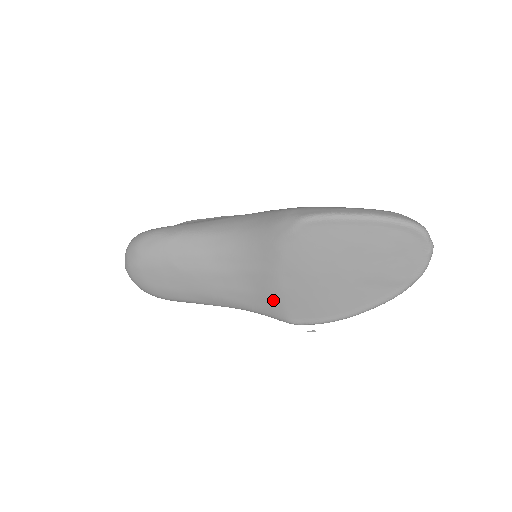
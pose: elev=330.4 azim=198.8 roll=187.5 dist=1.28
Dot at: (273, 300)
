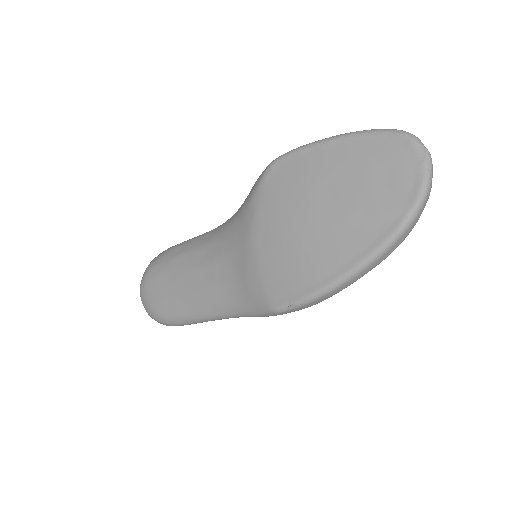
Dot at: (252, 279)
